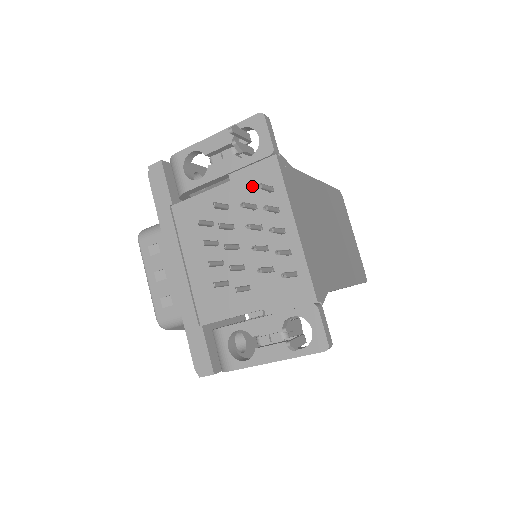
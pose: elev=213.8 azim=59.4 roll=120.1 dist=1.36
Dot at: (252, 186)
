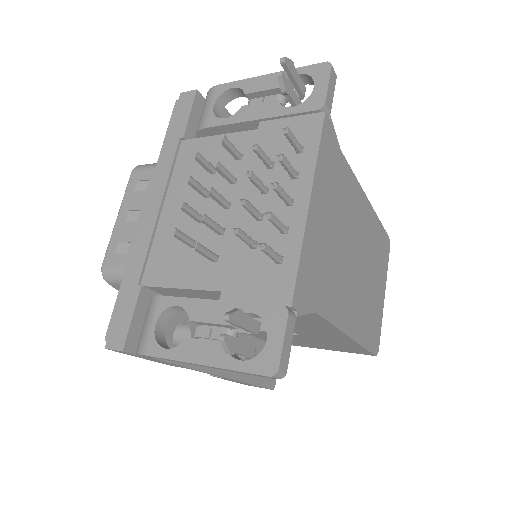
Dot at: (280, 141)
